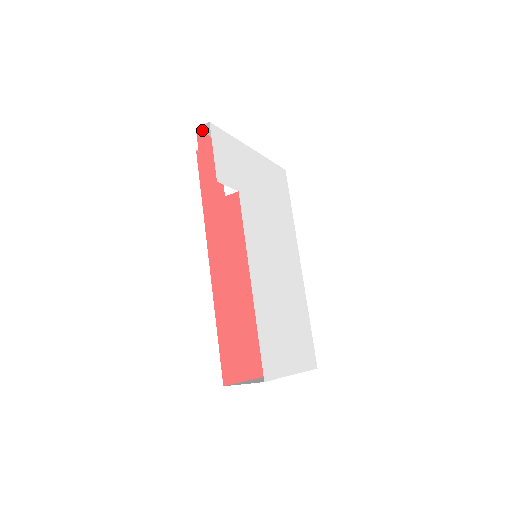
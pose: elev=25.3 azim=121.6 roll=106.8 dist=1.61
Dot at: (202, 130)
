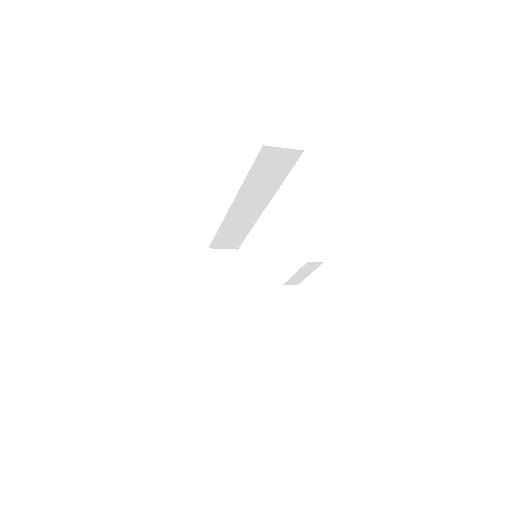
Dot at: occluded
